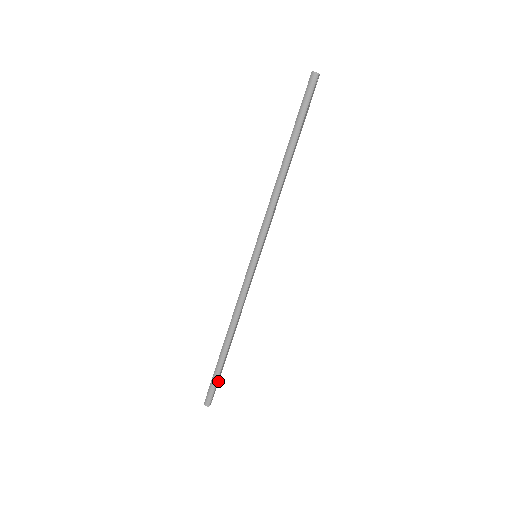
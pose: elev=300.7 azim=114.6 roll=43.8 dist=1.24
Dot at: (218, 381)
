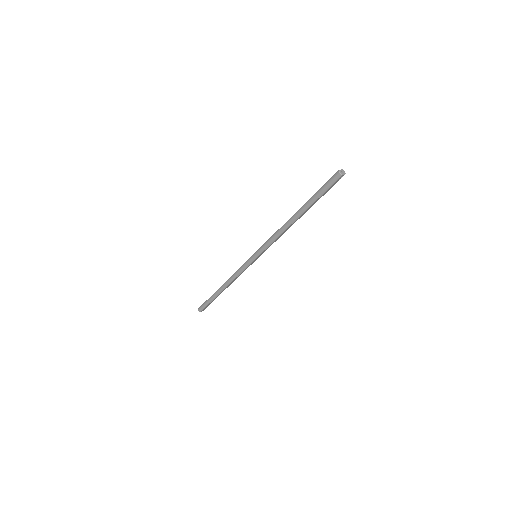
Dot at: (210, 303)
